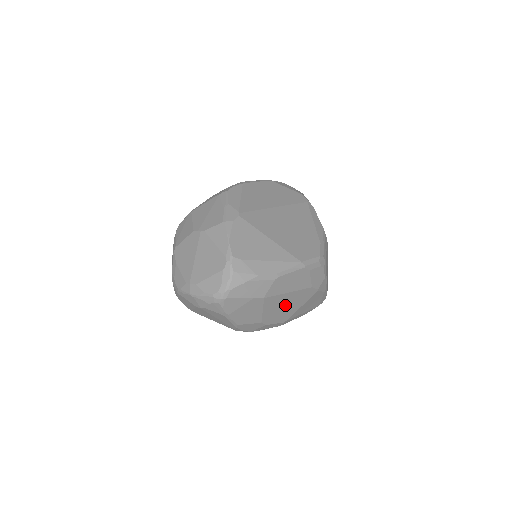
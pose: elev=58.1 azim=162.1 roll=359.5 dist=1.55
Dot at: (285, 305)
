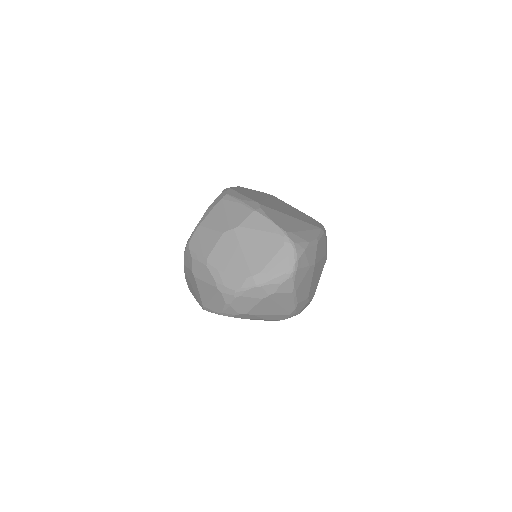
Dot at: (317, 276)
